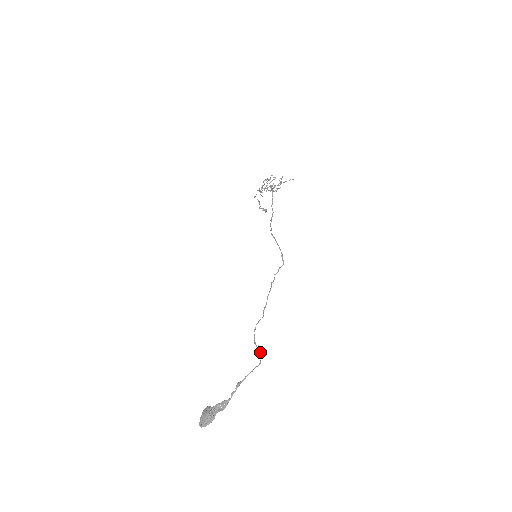
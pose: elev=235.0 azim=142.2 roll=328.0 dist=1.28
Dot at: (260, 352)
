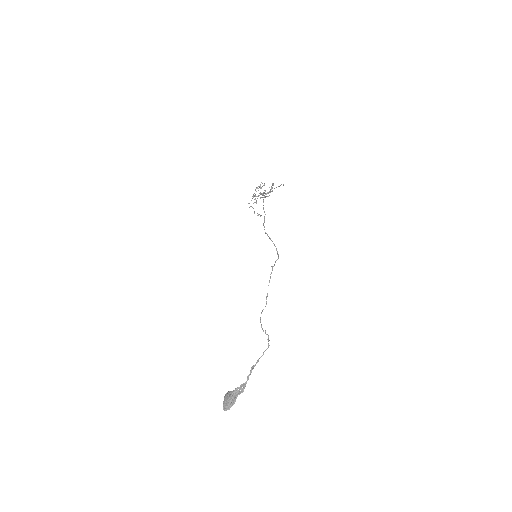
Dot at: (268, 336)
